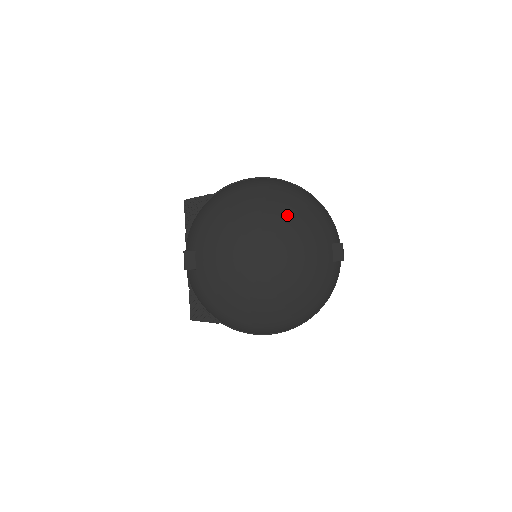
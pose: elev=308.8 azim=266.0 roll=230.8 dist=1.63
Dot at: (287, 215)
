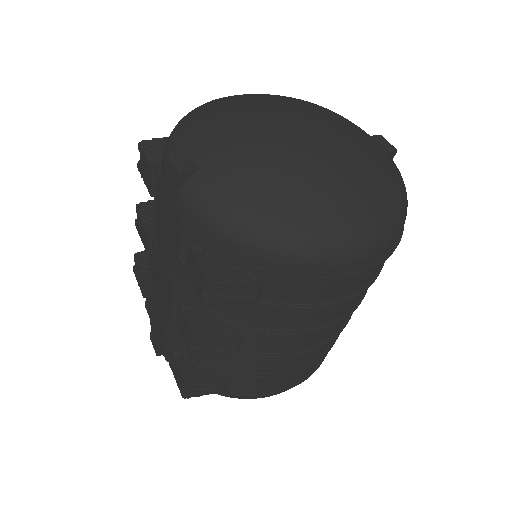
Dot at: (302, 100)
